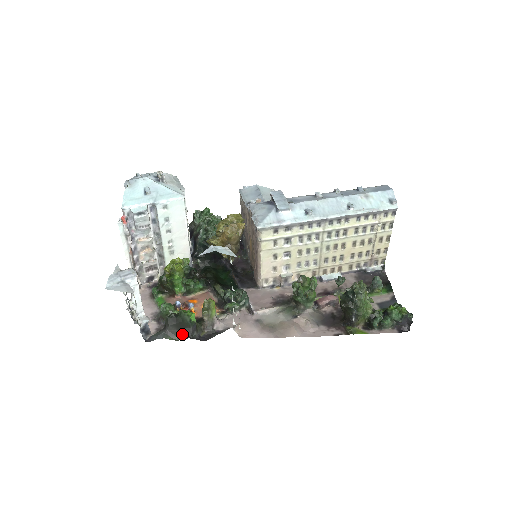
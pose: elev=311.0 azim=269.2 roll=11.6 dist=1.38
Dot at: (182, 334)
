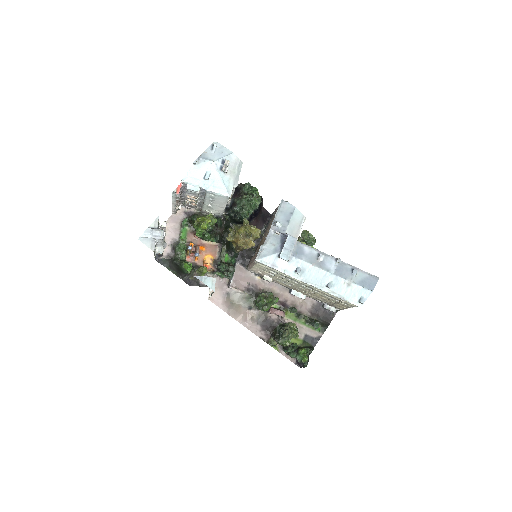
Dot at: (178, 273)
